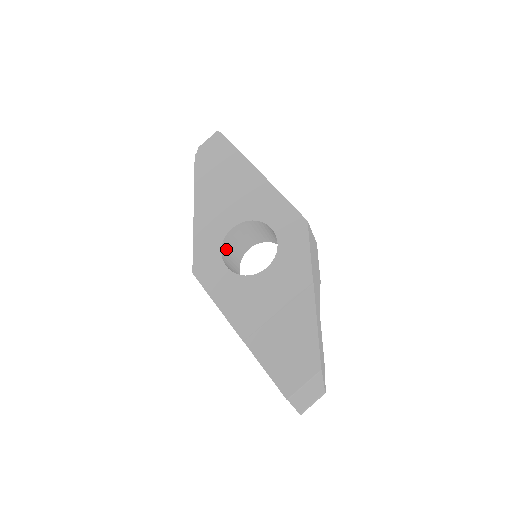
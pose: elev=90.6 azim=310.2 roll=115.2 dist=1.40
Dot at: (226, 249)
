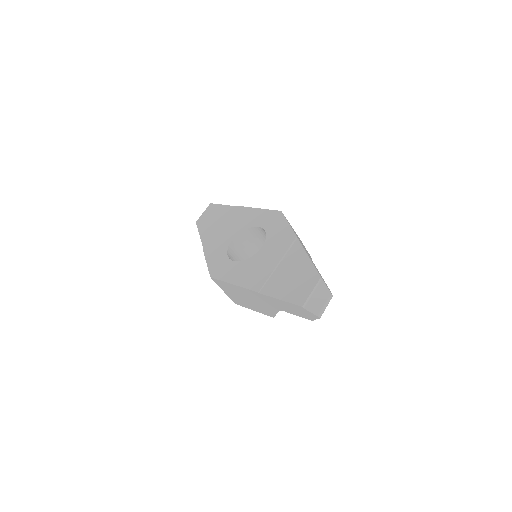
Dot at: (232, 259)
